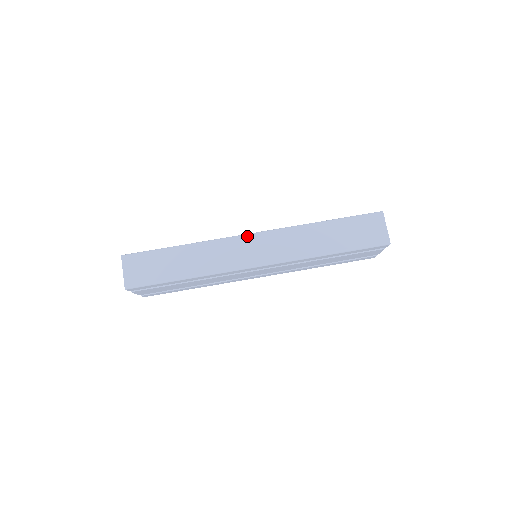
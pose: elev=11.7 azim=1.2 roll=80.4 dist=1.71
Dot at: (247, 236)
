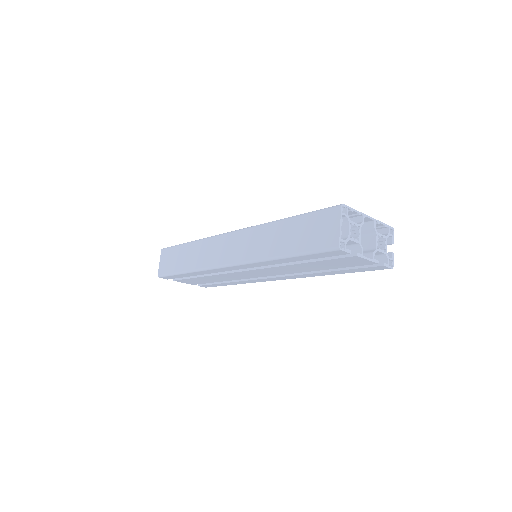
Dot at: (226, 234)
